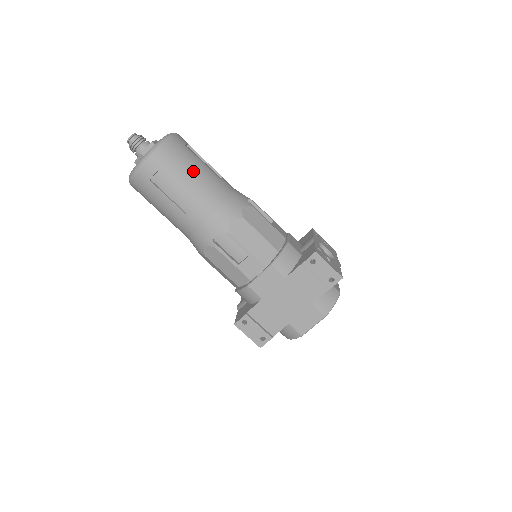
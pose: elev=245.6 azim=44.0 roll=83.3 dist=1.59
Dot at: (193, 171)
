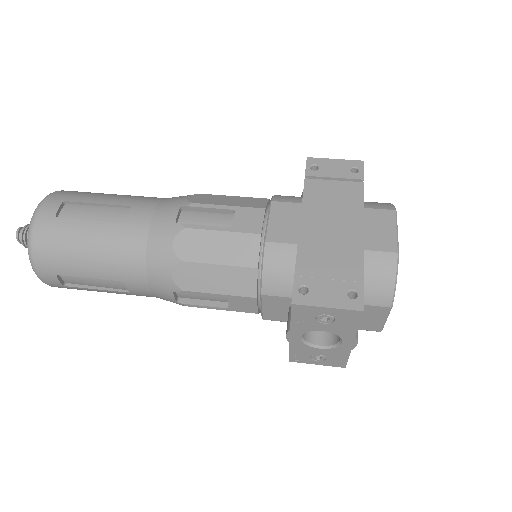
Dot at: (110, 194)
